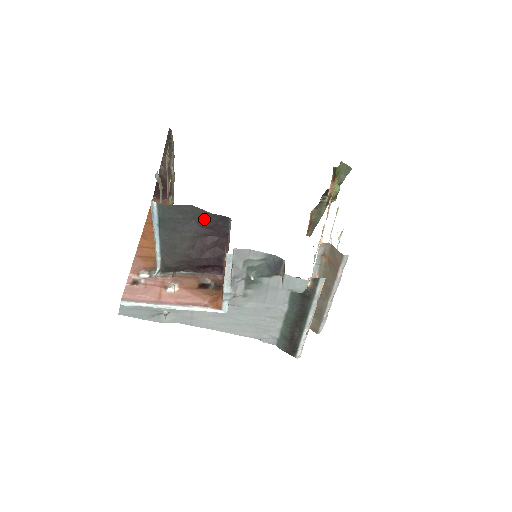
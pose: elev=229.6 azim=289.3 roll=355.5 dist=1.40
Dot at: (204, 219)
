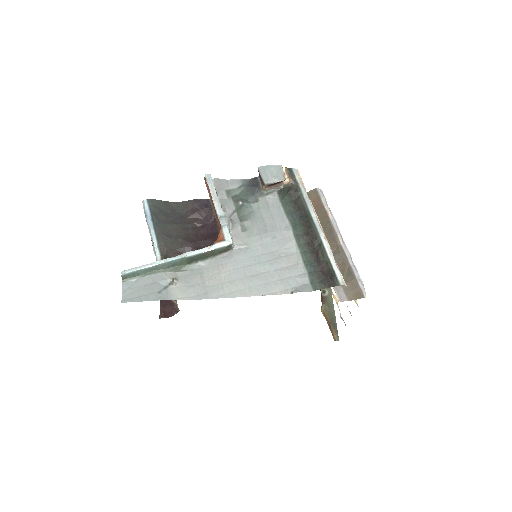
Dot at: (190, 209)
